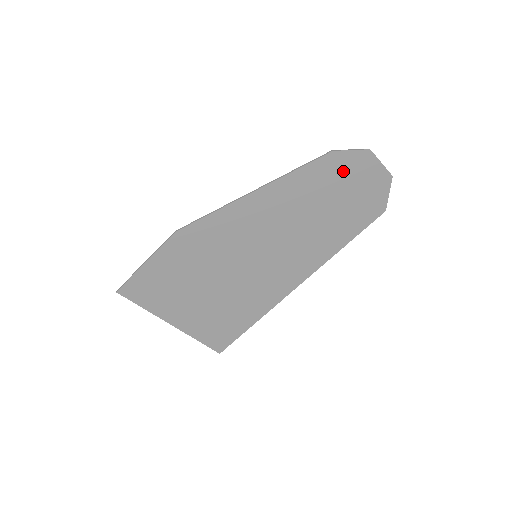
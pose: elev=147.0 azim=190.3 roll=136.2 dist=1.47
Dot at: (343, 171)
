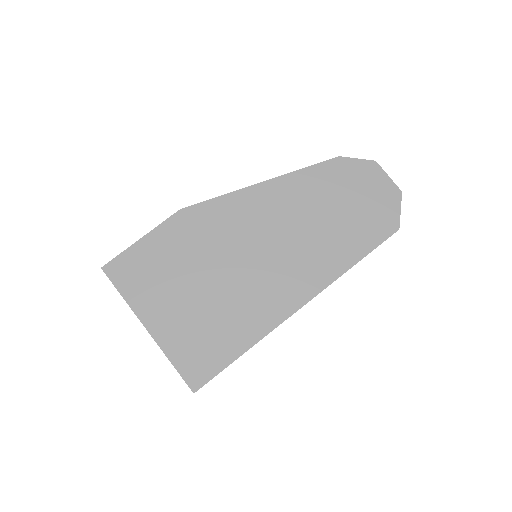
Dot at: (350, 178)
